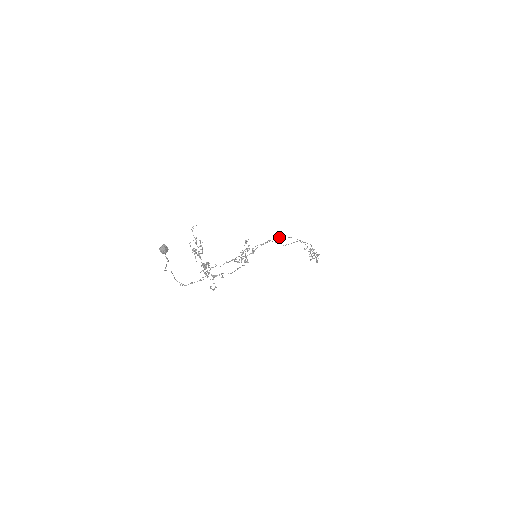
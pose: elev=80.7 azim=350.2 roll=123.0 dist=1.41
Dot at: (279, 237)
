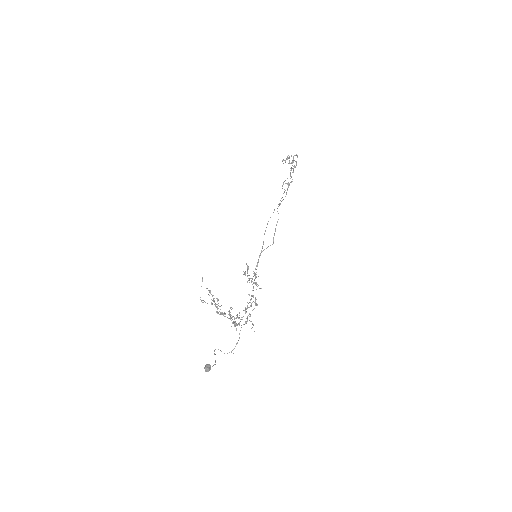
Dot at: occluded
